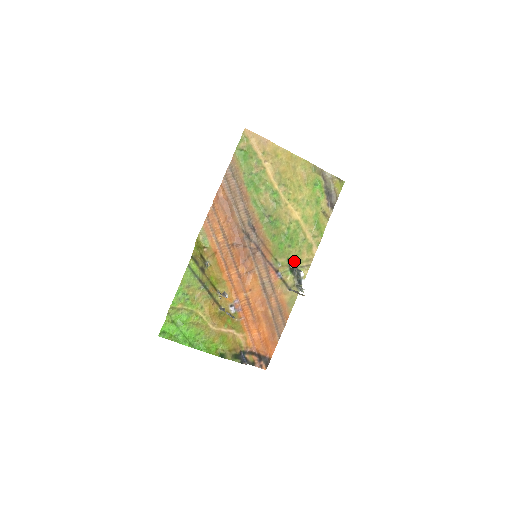
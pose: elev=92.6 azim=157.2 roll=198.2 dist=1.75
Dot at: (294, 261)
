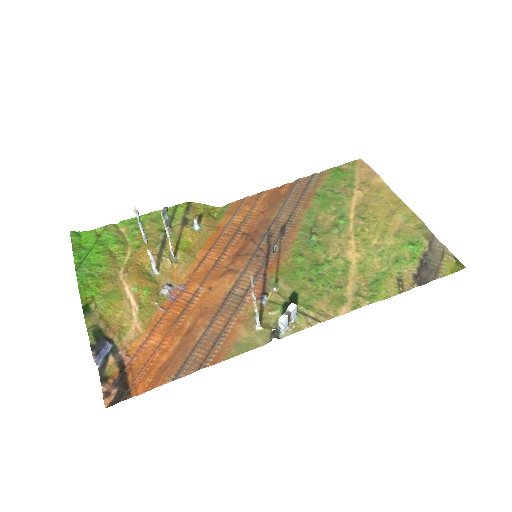
Dot at: (300, 301)
